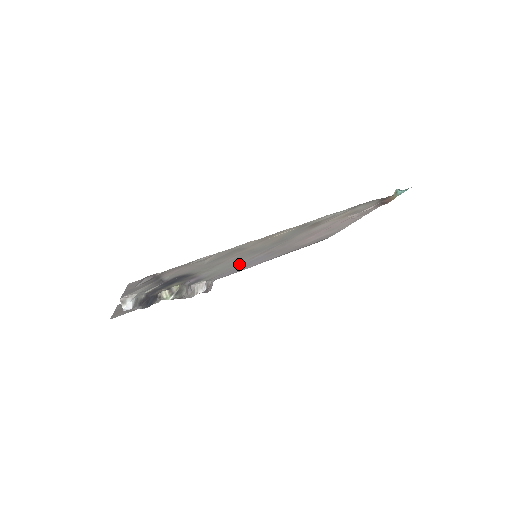
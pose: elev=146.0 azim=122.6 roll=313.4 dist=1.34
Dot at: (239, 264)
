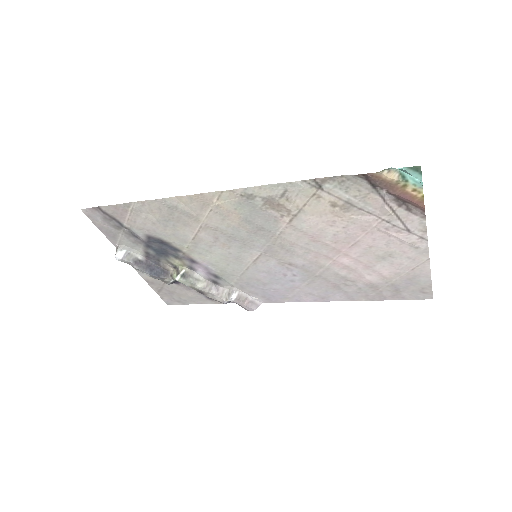
Dot at: (253, 269)
